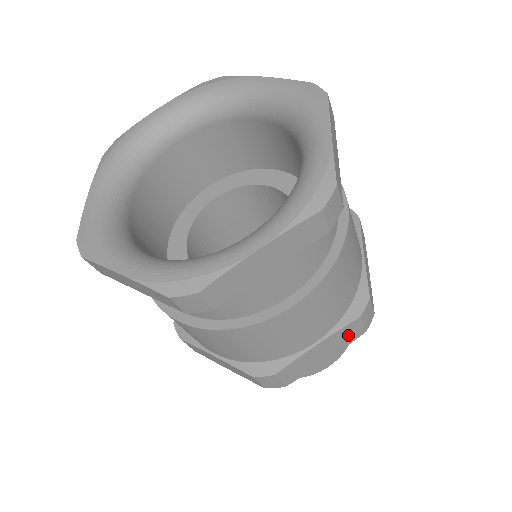
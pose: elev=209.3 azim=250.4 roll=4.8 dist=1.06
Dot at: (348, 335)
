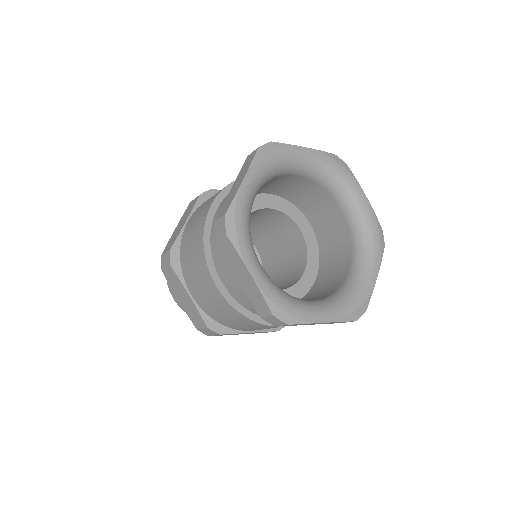
Dot at: (262, 332)
